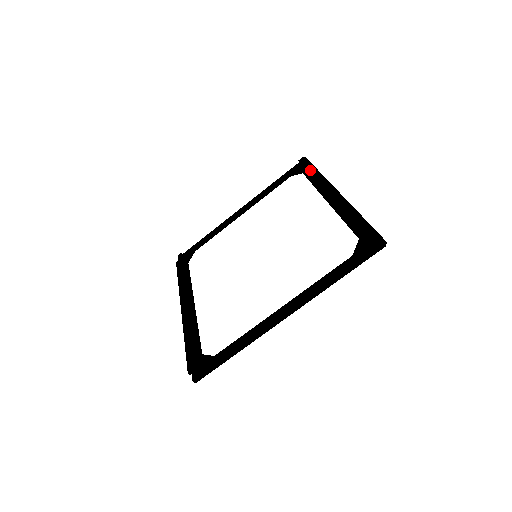
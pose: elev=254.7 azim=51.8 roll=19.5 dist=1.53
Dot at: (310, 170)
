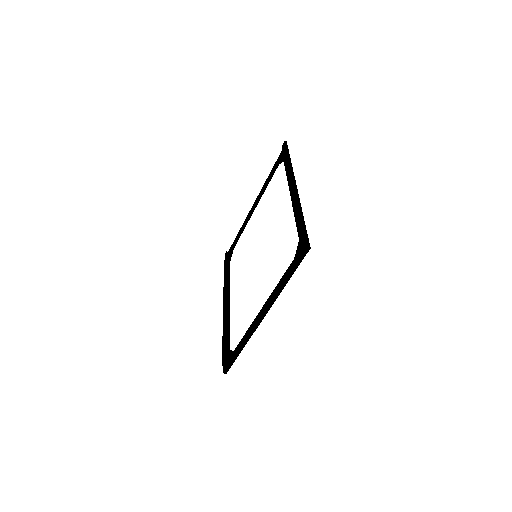
Dot at: (285, 159)
